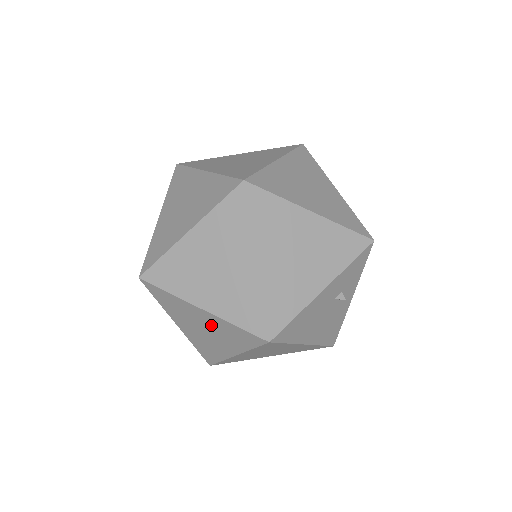
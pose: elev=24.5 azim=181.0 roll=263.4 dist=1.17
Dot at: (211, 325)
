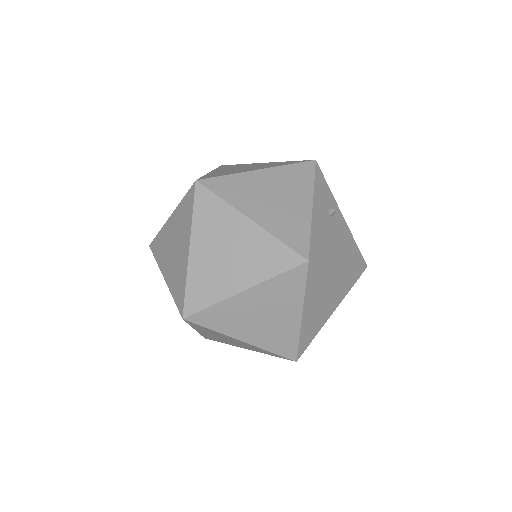
Dot at: (262, 302)
